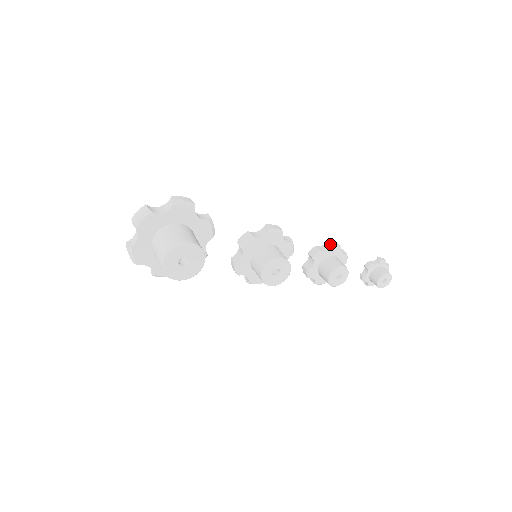
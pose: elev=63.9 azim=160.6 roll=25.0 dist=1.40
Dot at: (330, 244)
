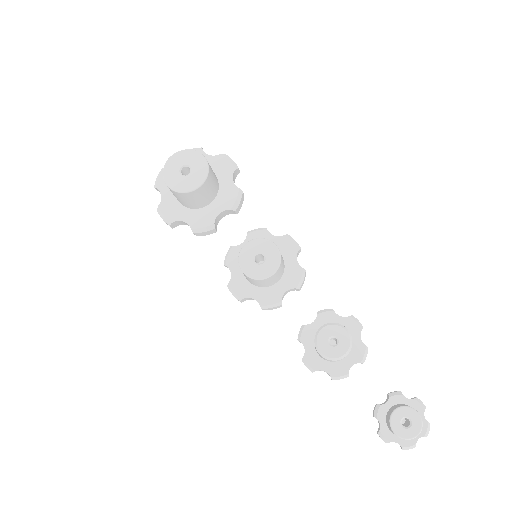
Dot at: occluded
